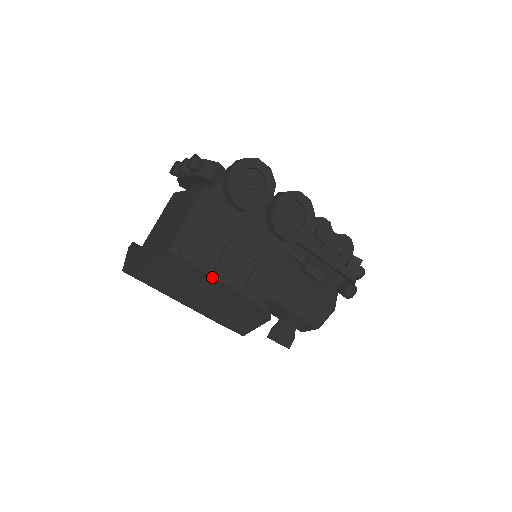
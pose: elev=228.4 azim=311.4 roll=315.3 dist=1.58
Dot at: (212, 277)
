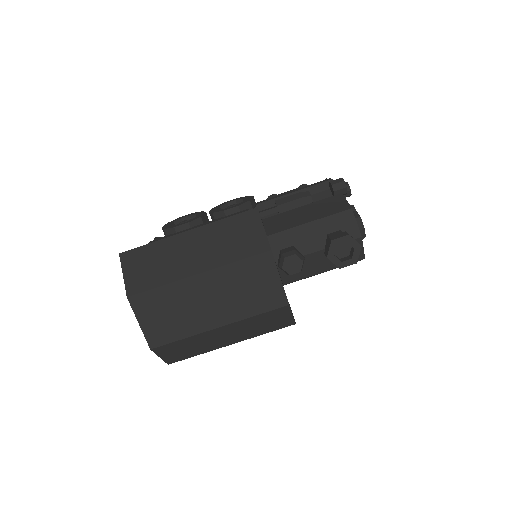
Dot at: occluded
